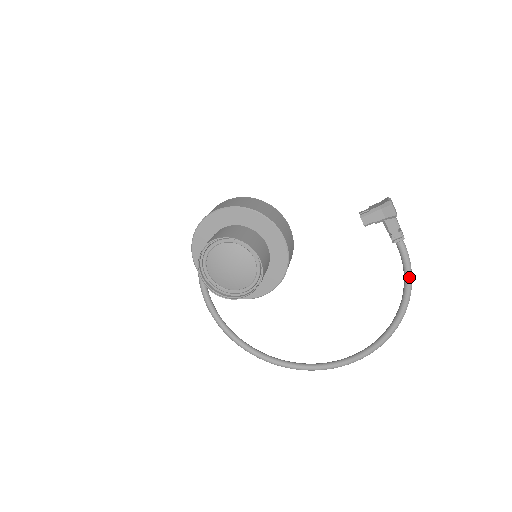
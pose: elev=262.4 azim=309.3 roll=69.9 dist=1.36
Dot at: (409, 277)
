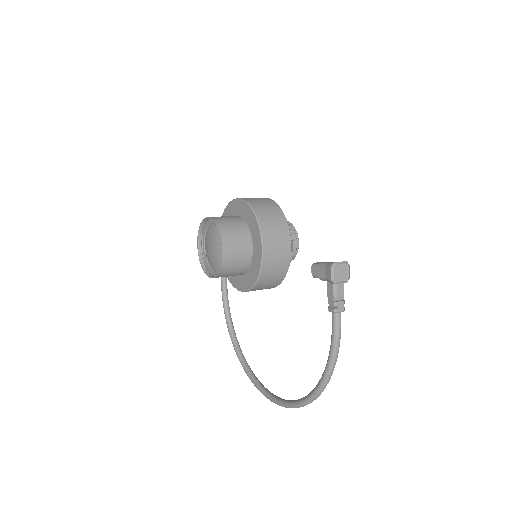
Dot at: (331, 356)
